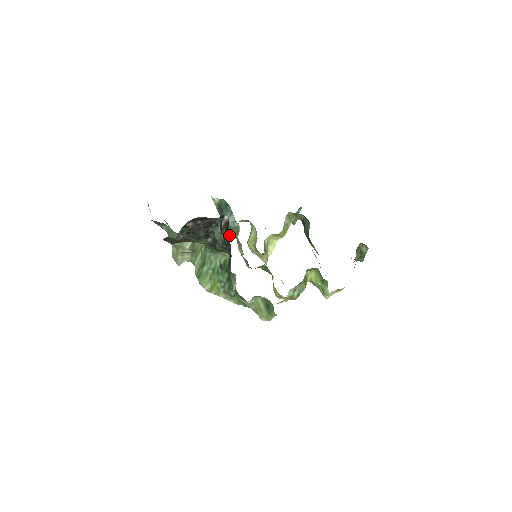
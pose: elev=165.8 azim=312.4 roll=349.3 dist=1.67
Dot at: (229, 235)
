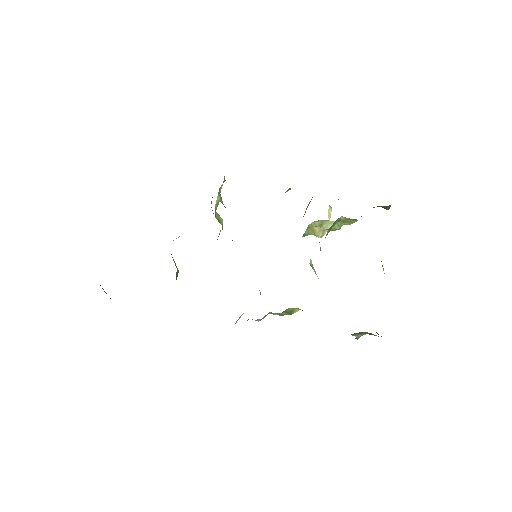
Dot at: occluded
